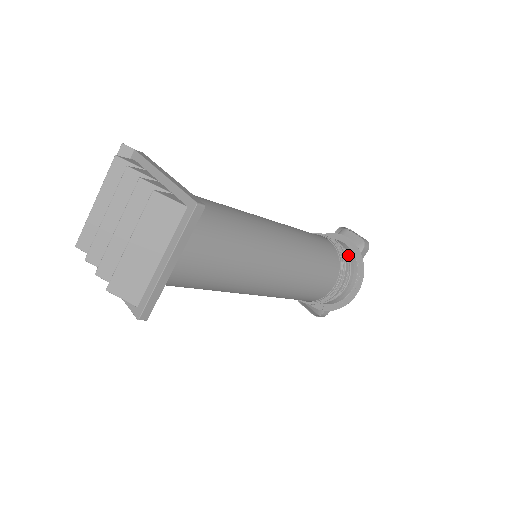
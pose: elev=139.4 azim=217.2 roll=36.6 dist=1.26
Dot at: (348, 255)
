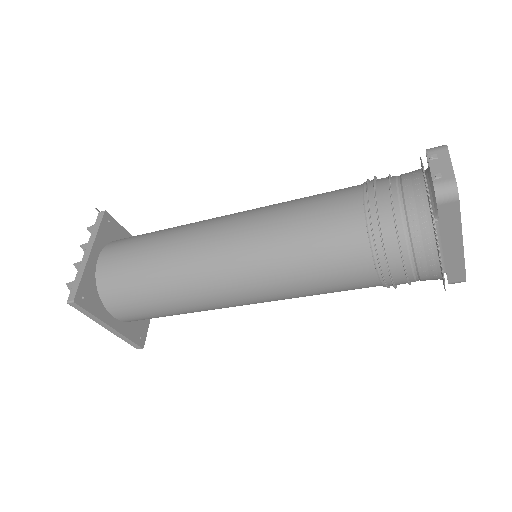
Dot at: (407, 221)
